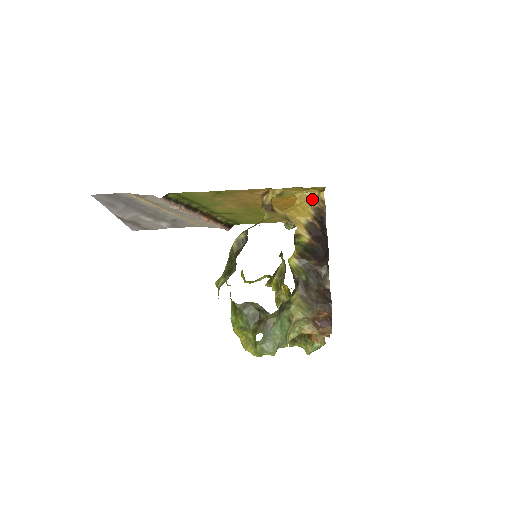
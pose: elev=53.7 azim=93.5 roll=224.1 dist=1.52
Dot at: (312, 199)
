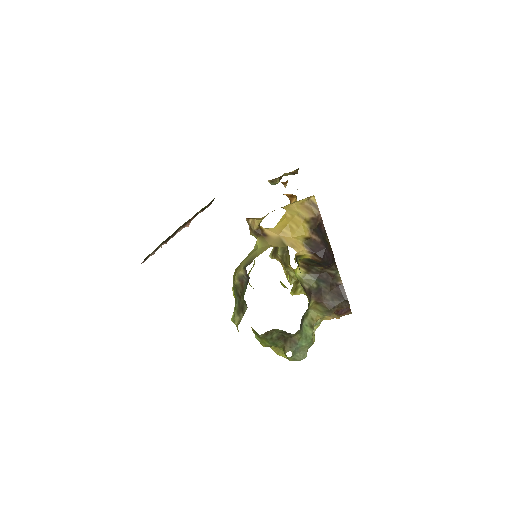
Dot at: (303, 208)
